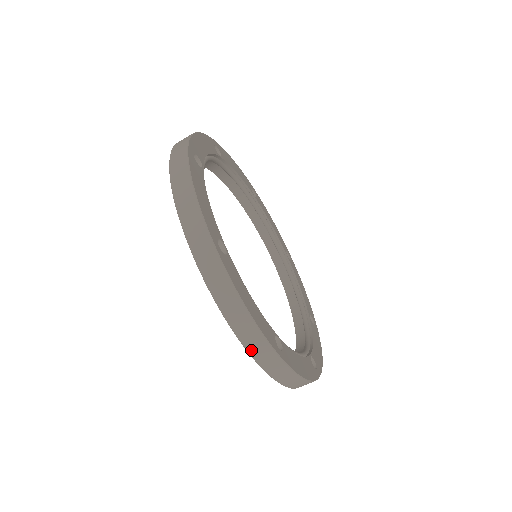
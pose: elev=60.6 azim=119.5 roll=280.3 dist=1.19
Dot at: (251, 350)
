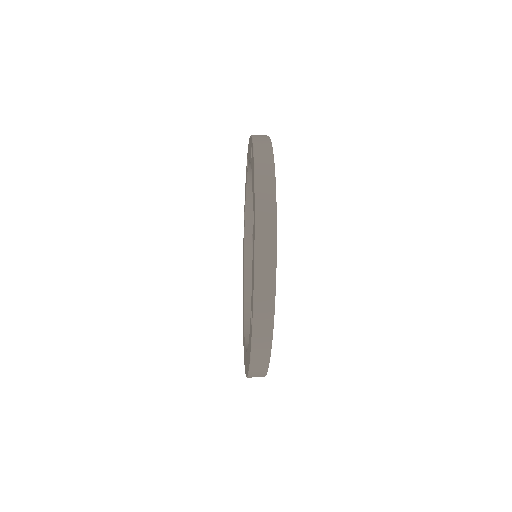
Dot at: (251, 375)
